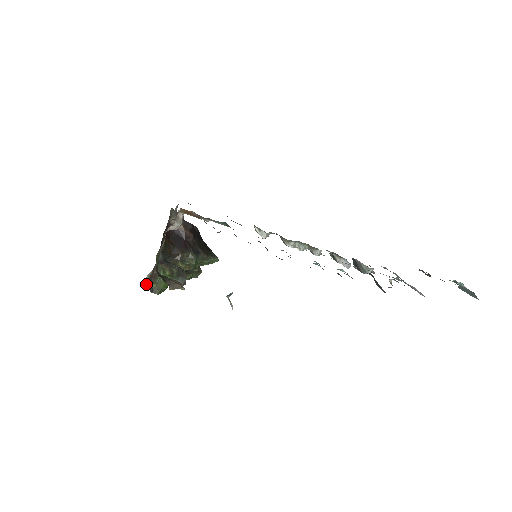
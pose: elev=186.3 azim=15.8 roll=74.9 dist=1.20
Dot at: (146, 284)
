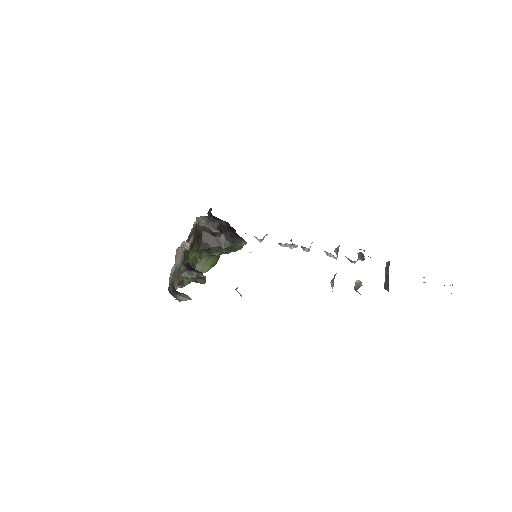
Dot at: (179, 286)
